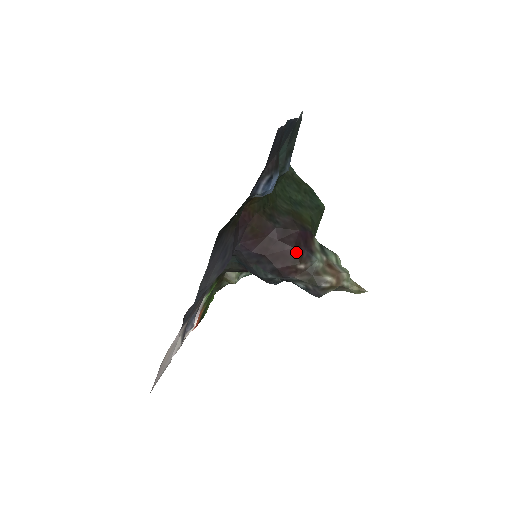
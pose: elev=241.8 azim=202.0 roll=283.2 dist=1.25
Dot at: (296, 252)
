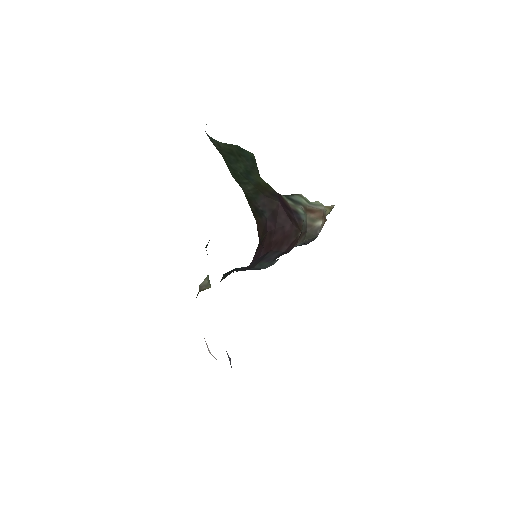
Dot at: (295, 225)
